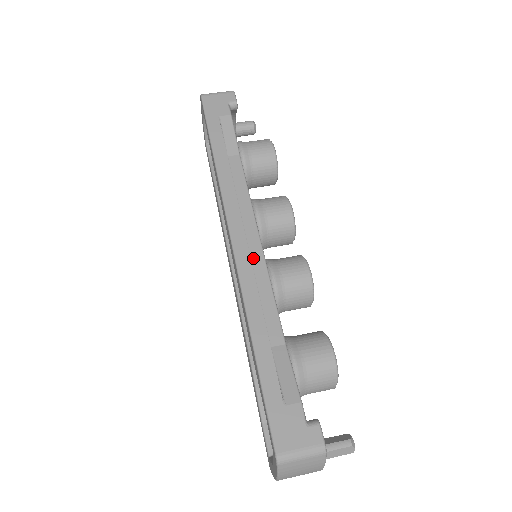
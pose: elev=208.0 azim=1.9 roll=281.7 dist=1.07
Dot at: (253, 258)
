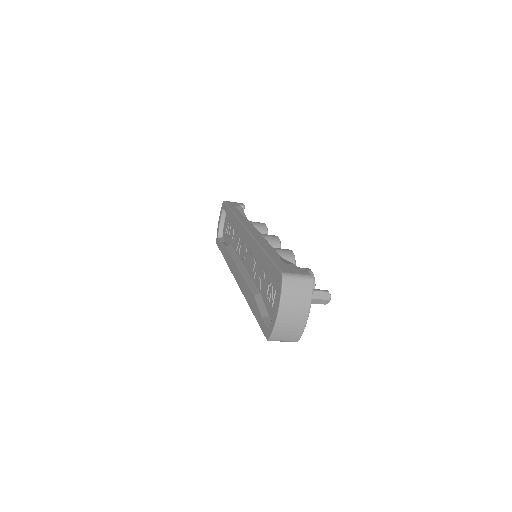
Dot at: occluded
